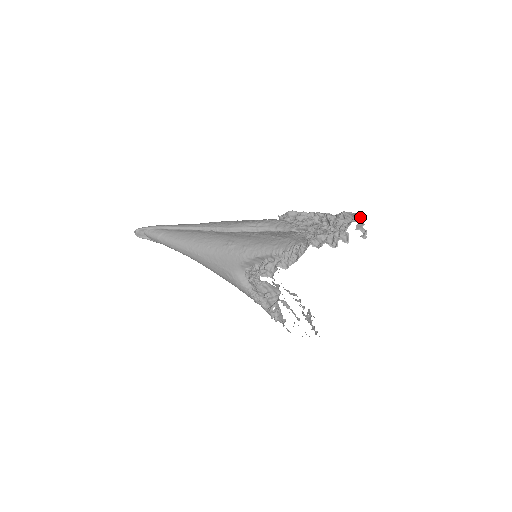
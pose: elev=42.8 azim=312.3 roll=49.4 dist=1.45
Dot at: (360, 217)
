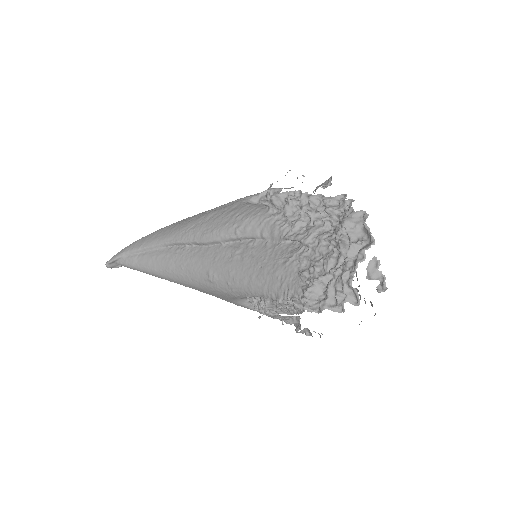
Dot at: (372, 241)
